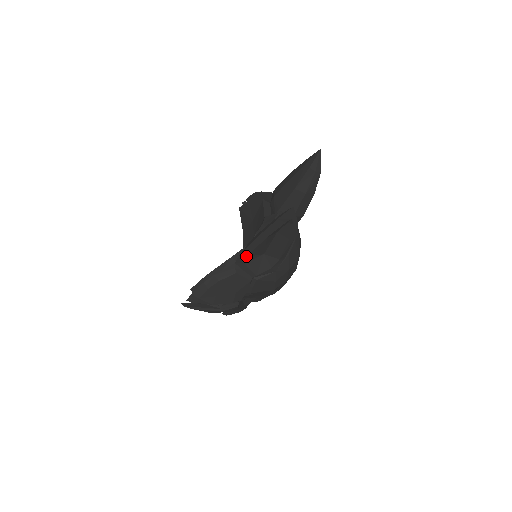
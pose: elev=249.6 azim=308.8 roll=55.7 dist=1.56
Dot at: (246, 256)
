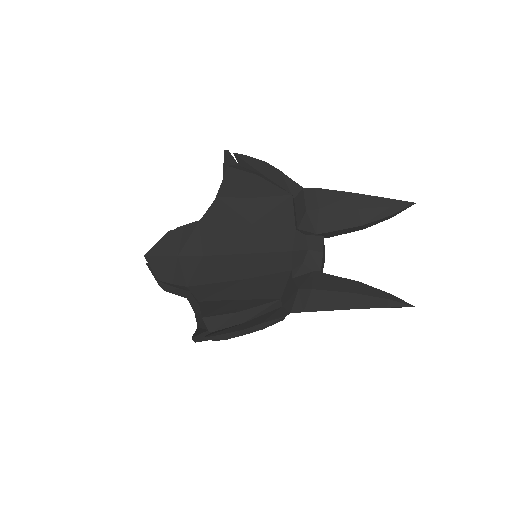
Dot at: (308, 310)
